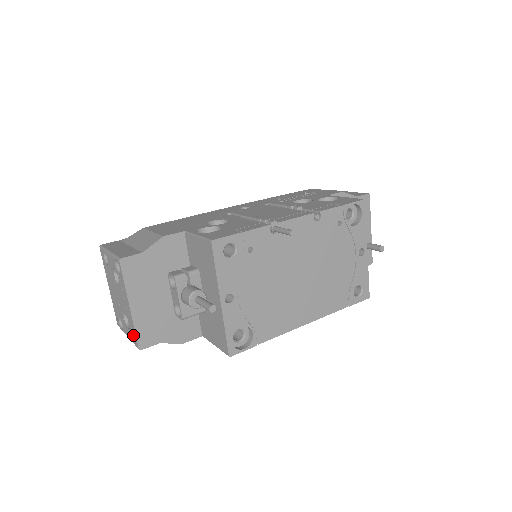
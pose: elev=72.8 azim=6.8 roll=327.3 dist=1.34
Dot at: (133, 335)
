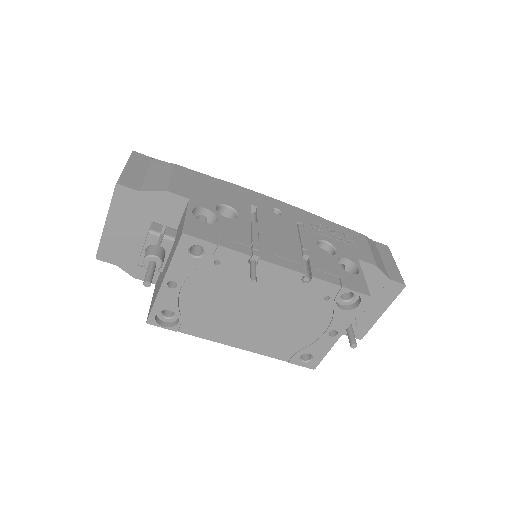
Dot at: occluded
